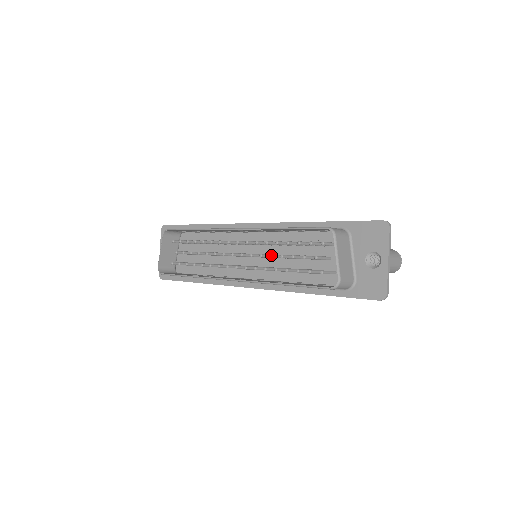
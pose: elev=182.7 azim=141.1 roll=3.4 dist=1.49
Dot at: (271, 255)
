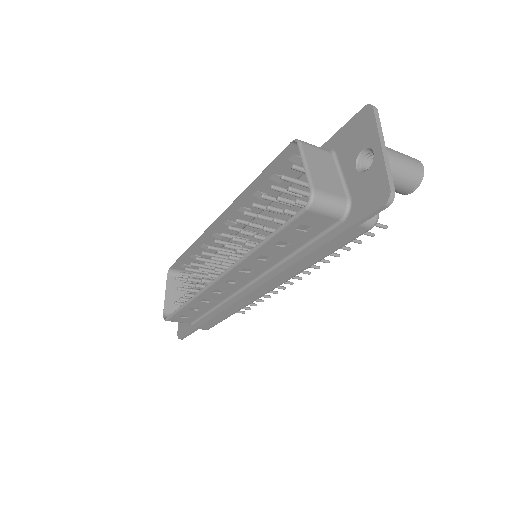
Dot at: (249, 222)
